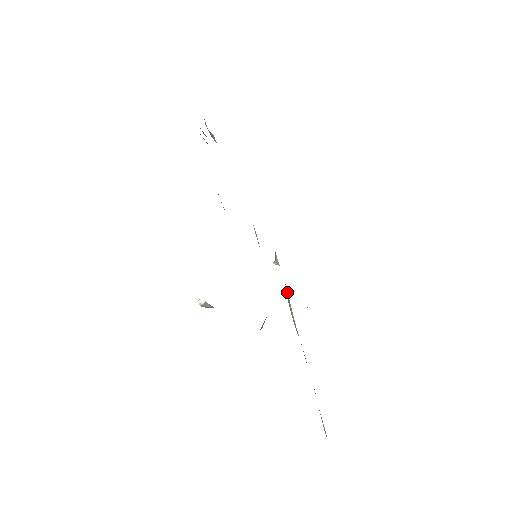
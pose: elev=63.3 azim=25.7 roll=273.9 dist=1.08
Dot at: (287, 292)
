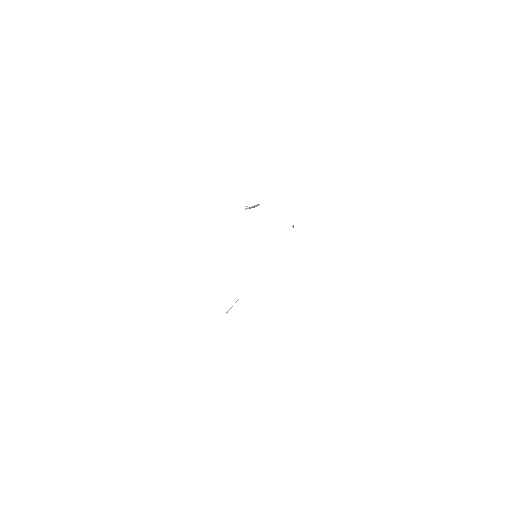
Dot at: occluded
